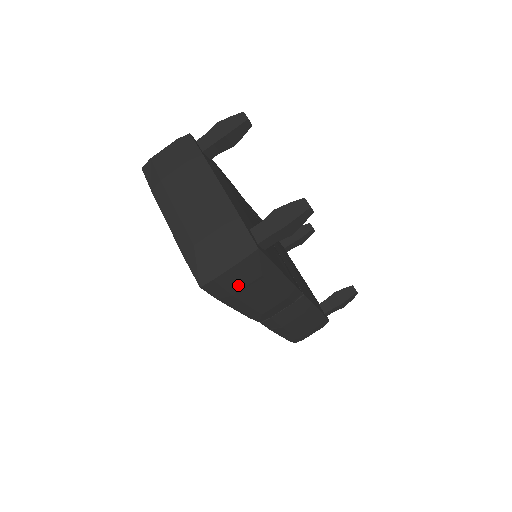
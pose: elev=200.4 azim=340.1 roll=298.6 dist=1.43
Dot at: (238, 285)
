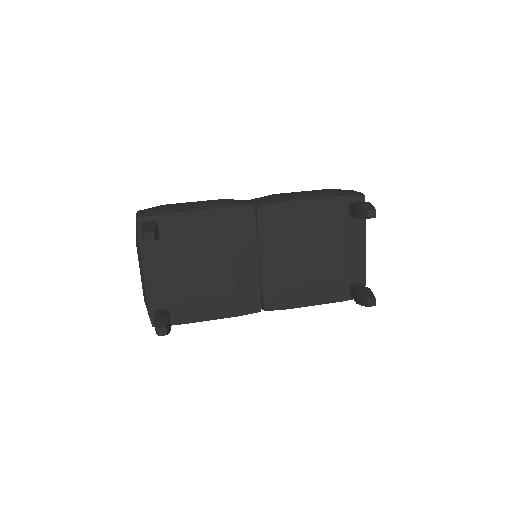
Dot at: occluded
